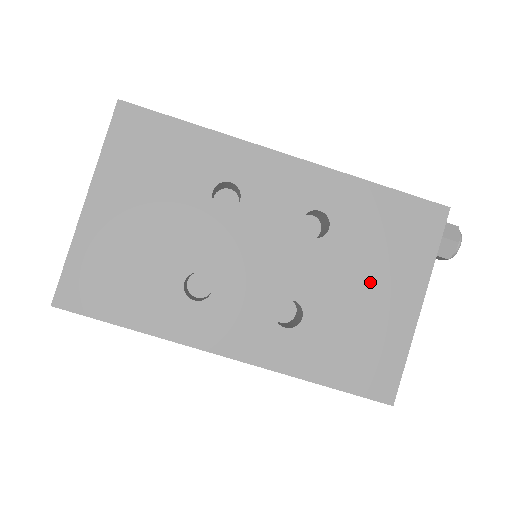
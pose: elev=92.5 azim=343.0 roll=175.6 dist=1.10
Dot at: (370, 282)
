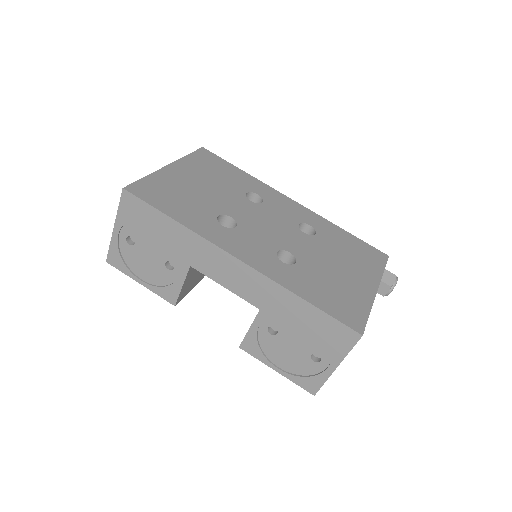
Dot at: (342, 266)
